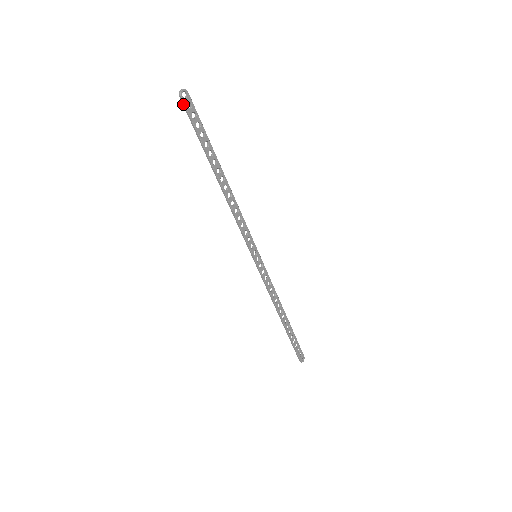
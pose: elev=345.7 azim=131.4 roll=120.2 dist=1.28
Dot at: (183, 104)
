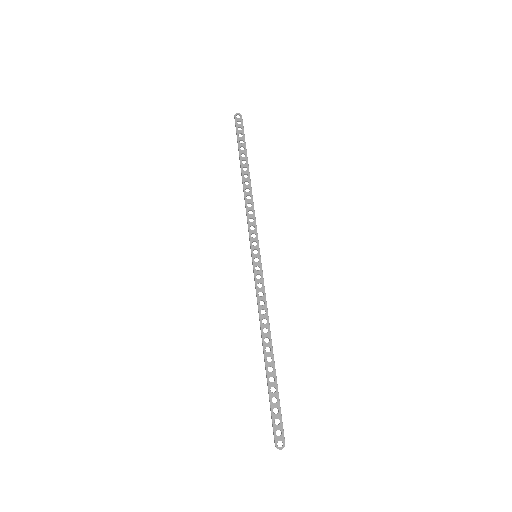
Dot at: (235, 121)
